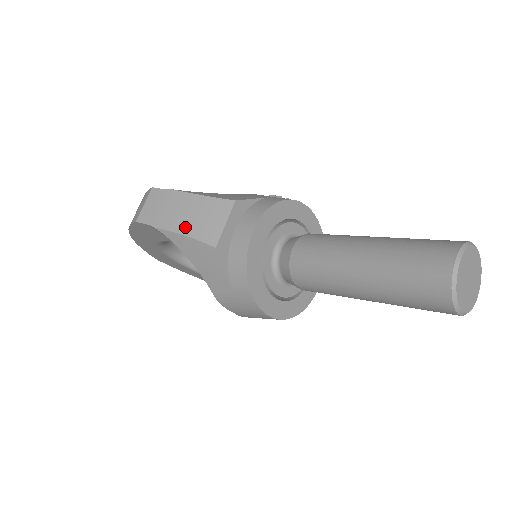
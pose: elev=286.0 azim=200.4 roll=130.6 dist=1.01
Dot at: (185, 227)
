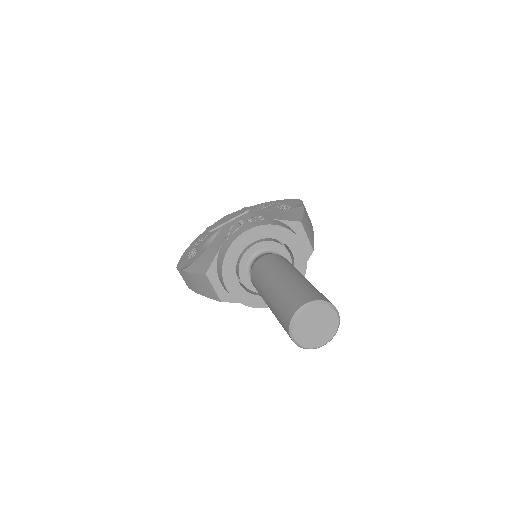
Dot at: (203, 293)
